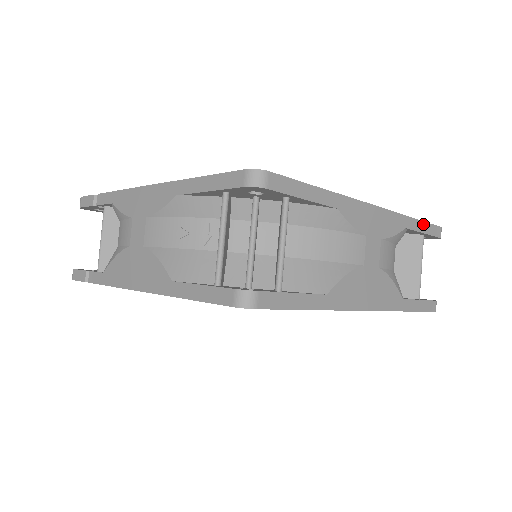
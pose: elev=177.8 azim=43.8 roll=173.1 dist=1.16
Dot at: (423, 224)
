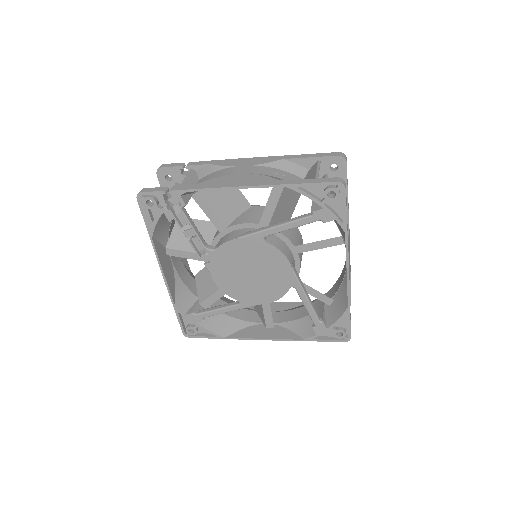
Dot at: occluded
